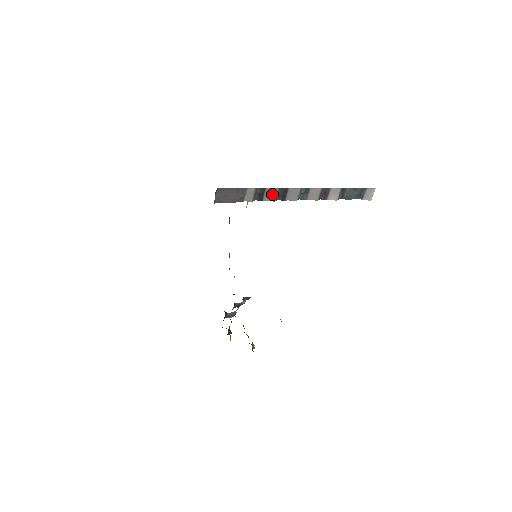
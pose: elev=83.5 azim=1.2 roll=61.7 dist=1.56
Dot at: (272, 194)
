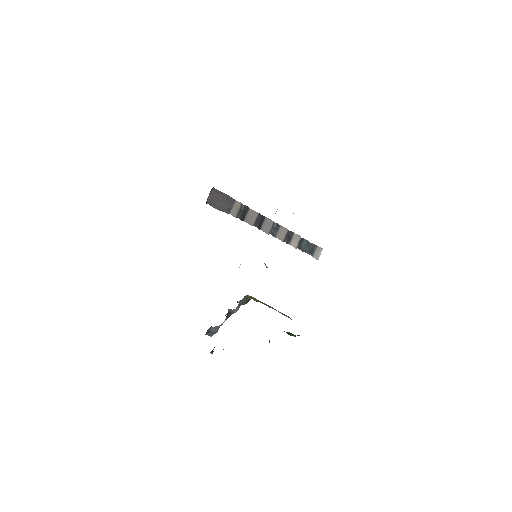
Dot at: (252, 217)
